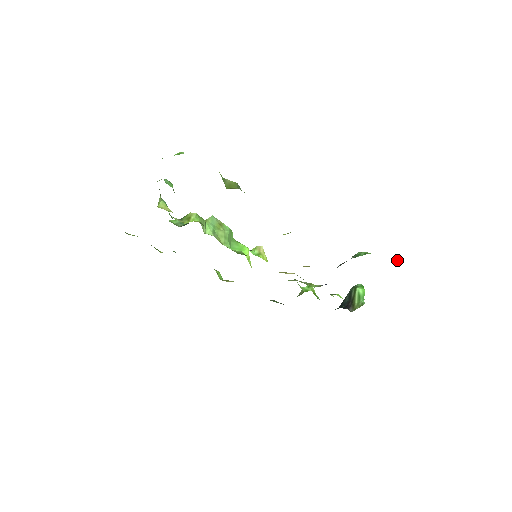
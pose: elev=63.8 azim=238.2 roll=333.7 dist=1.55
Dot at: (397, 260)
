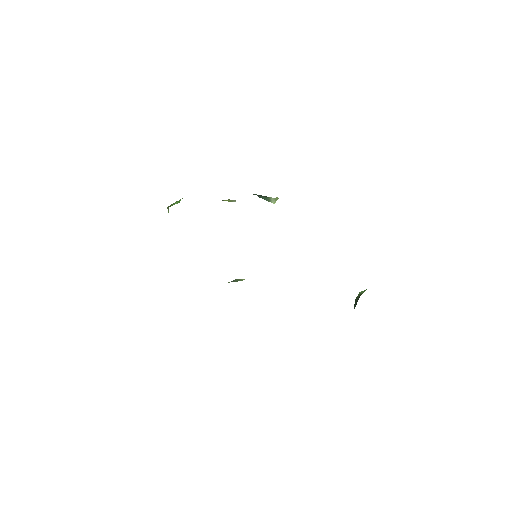
Dot at: occluded
